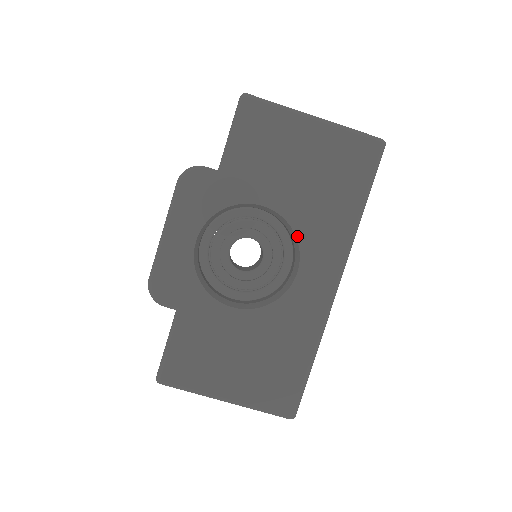
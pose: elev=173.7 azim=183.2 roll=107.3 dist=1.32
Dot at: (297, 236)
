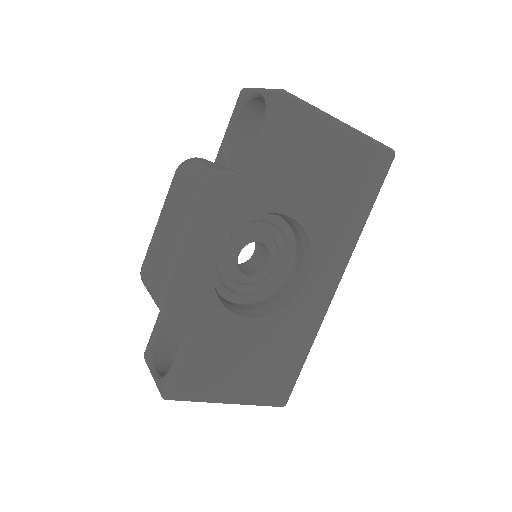
Dot at: (312, 244)
